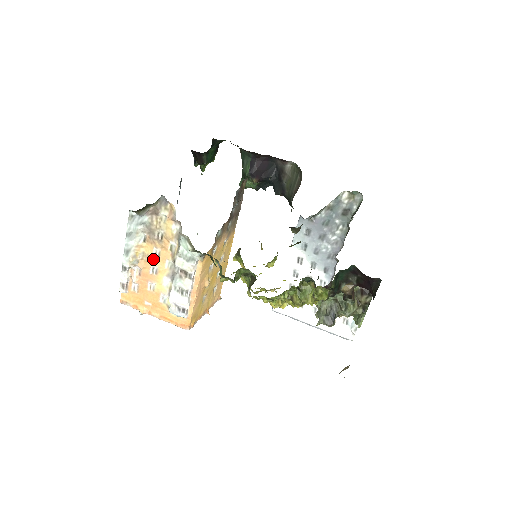
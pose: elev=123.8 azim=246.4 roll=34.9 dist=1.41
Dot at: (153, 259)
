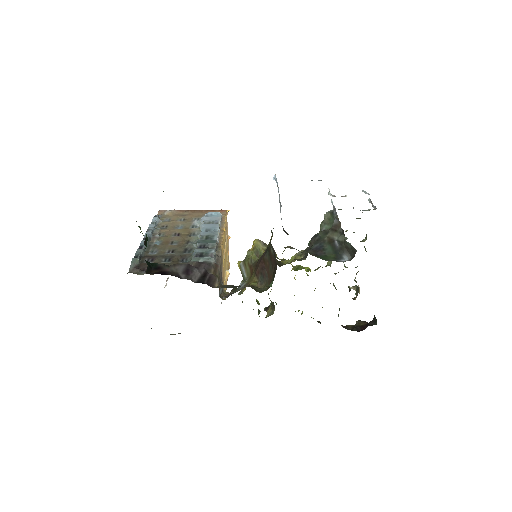
Dot at: occluded
